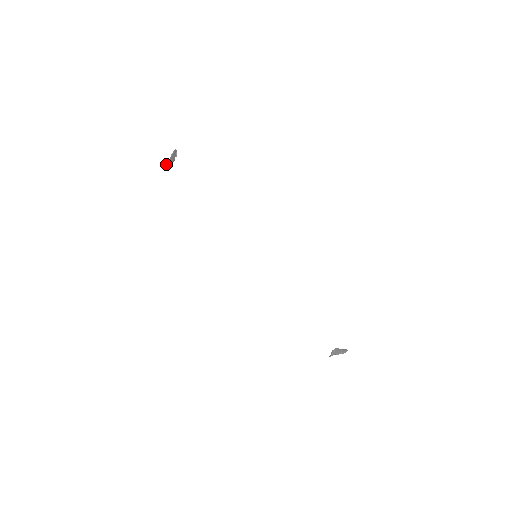
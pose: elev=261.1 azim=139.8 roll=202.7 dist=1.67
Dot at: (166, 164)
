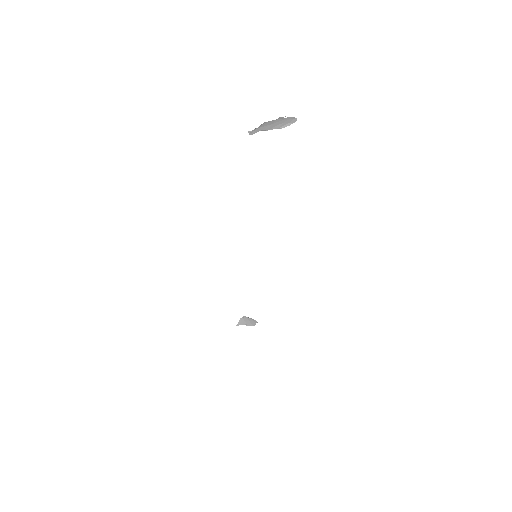
Dot at: (257, 129)
